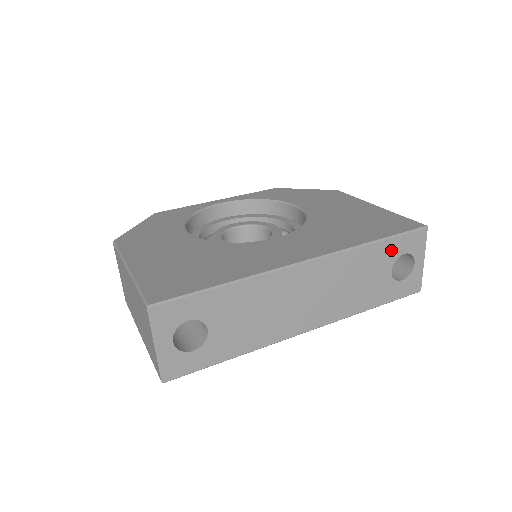
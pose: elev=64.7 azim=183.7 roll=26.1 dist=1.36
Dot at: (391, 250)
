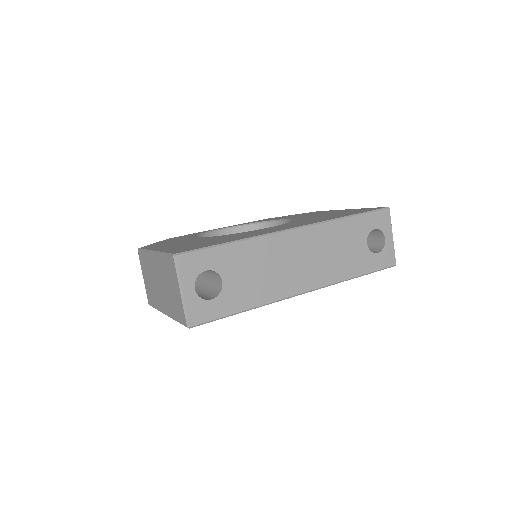
Dot at: (363, 225)
